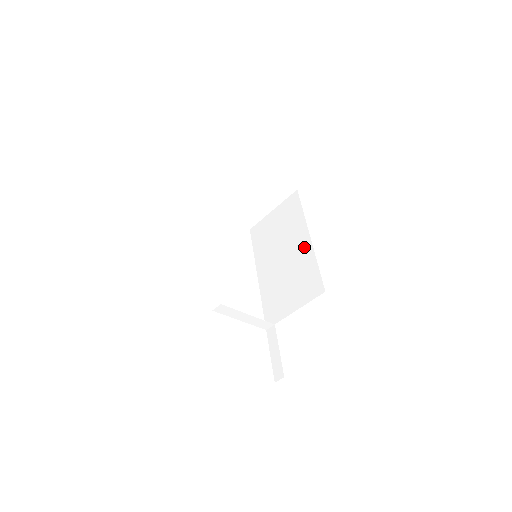
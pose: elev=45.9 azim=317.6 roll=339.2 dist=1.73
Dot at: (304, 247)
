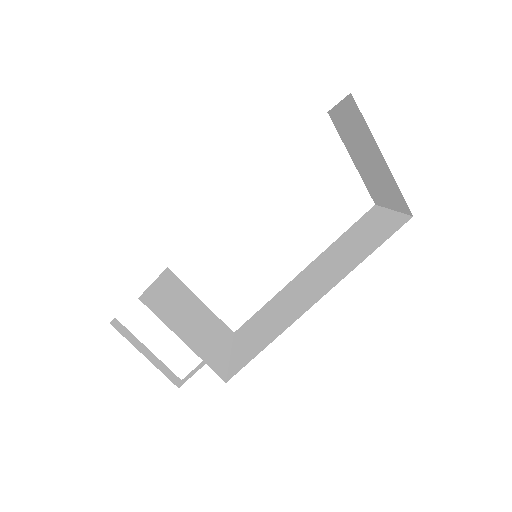
Dot at: (303, 307)
